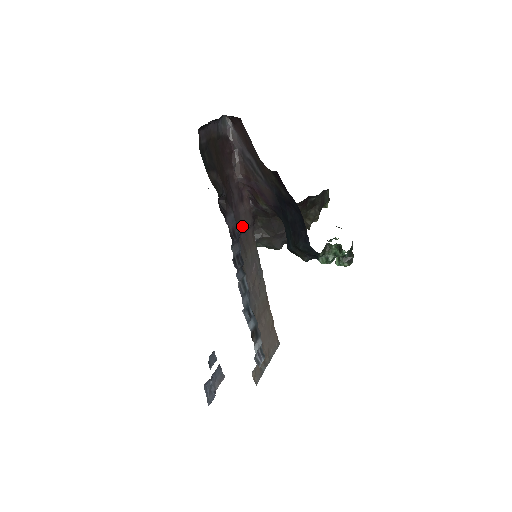
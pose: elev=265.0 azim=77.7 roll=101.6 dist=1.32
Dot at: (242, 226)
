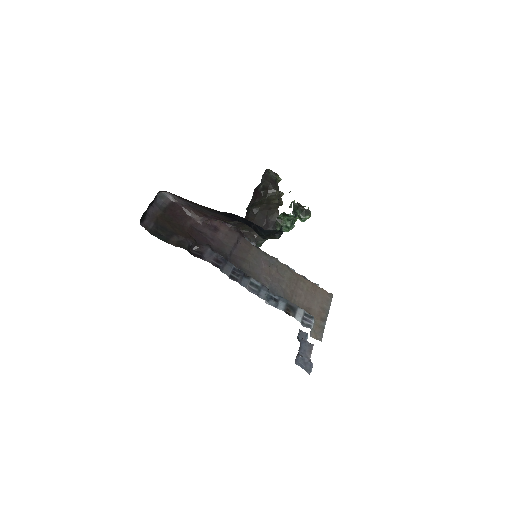
Dot at: (229, 247)
